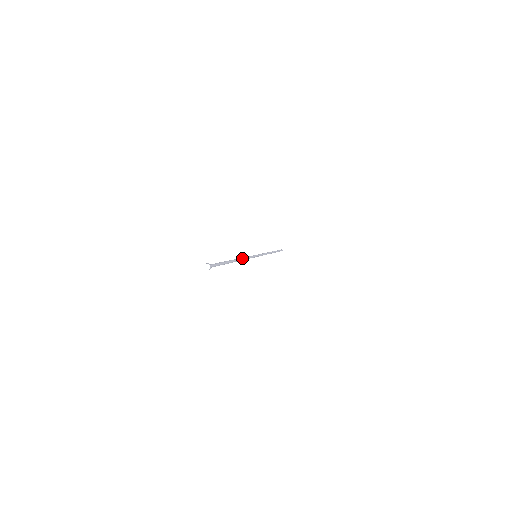
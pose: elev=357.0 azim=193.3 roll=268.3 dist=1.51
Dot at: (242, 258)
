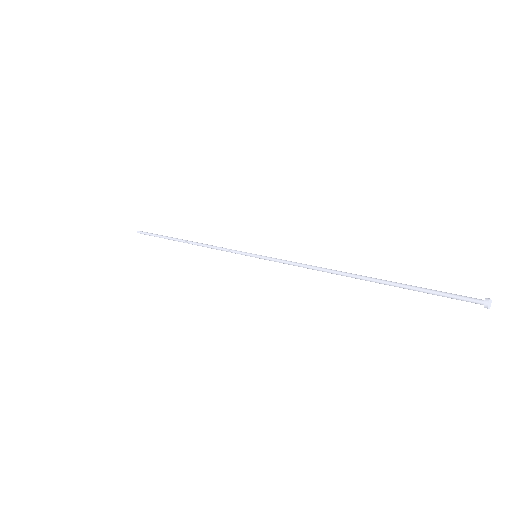
Dot at: (324, 268)
